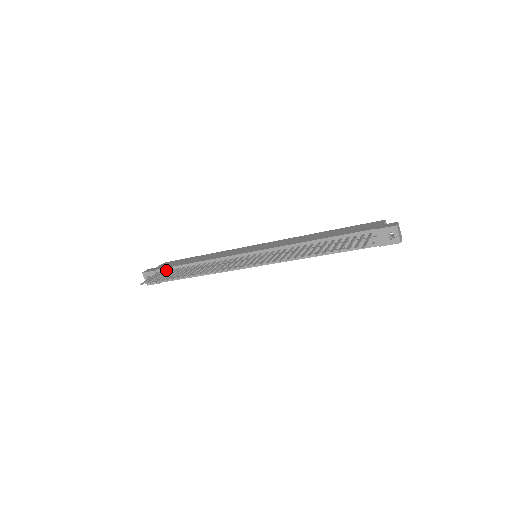
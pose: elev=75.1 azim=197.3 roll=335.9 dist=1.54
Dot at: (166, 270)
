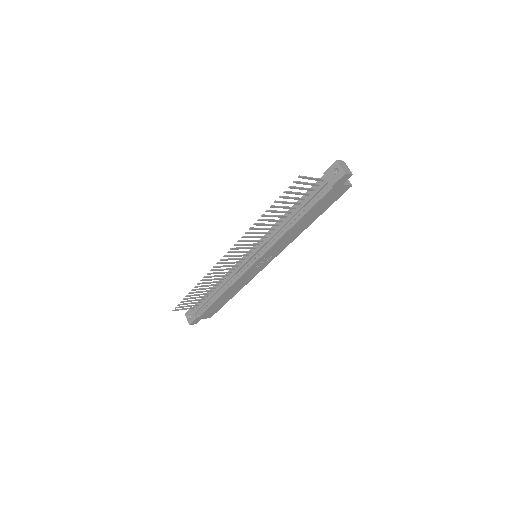
Dot at: (199, 303)
